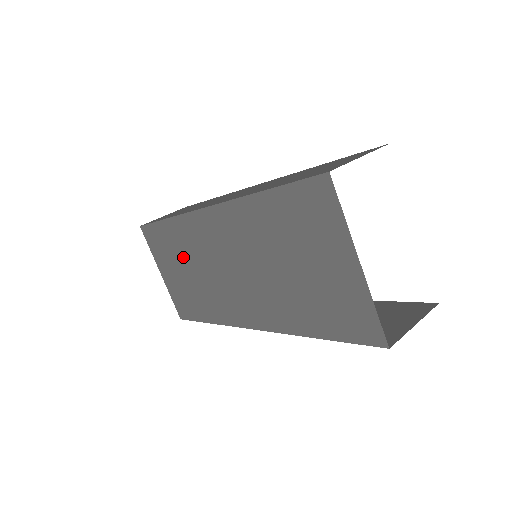
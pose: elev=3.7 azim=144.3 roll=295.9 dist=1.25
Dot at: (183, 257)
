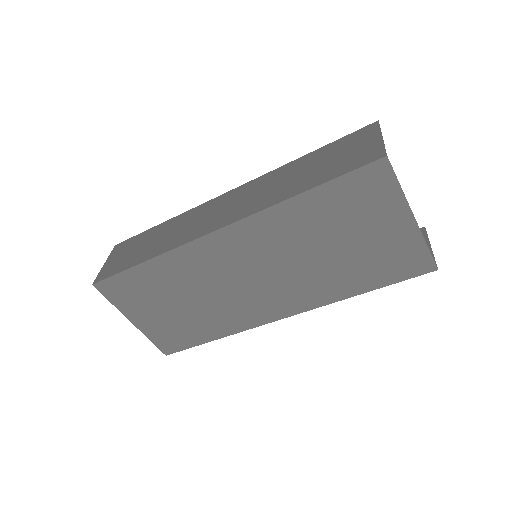
Dot at: (175, 291)
